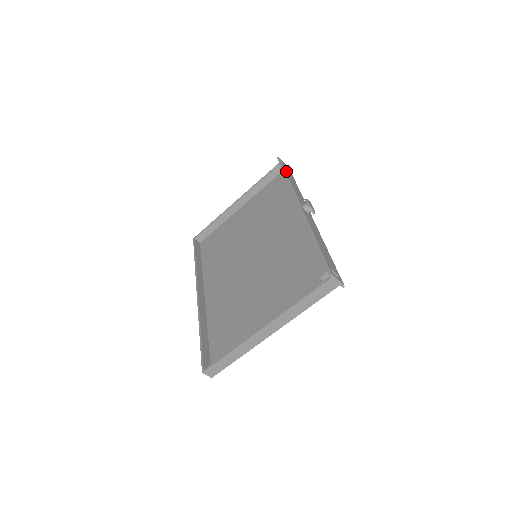
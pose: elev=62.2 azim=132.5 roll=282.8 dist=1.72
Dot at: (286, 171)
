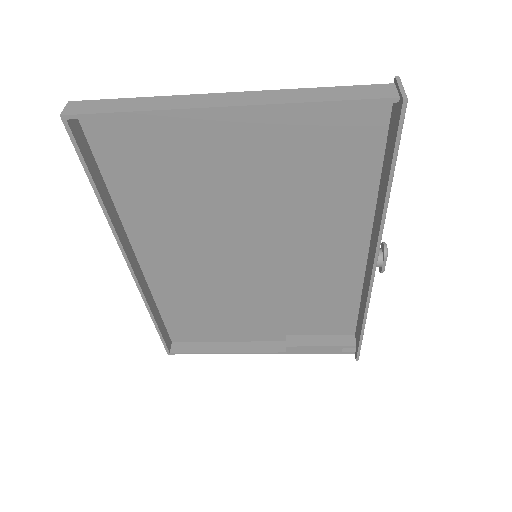
Dot at: (395, 162)
